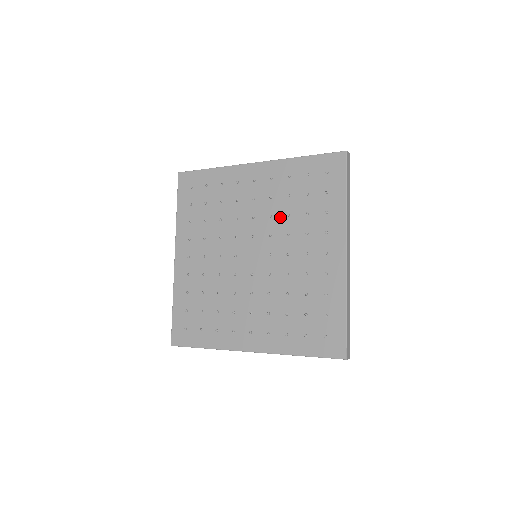
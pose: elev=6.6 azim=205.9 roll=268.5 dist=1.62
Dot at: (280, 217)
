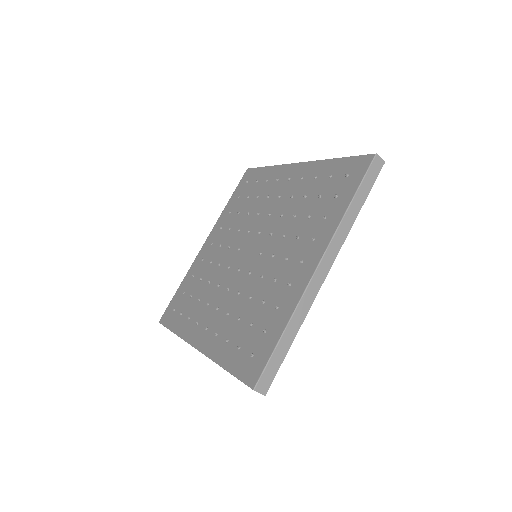
Dot at: (288, 217)
